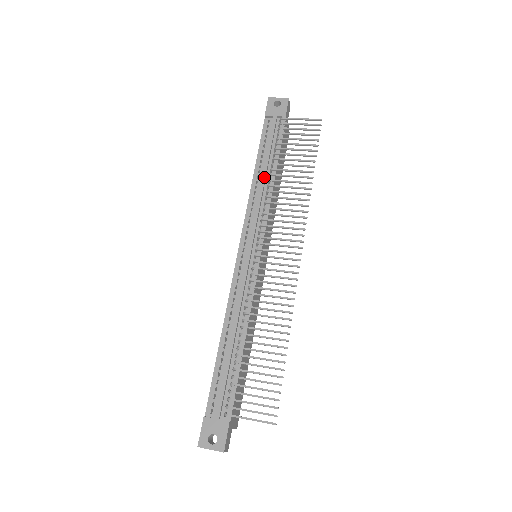
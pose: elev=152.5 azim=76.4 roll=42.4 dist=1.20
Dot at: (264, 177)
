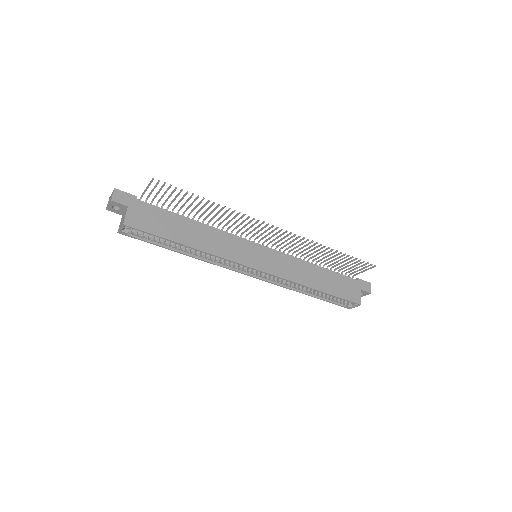
Dot at: occluded
